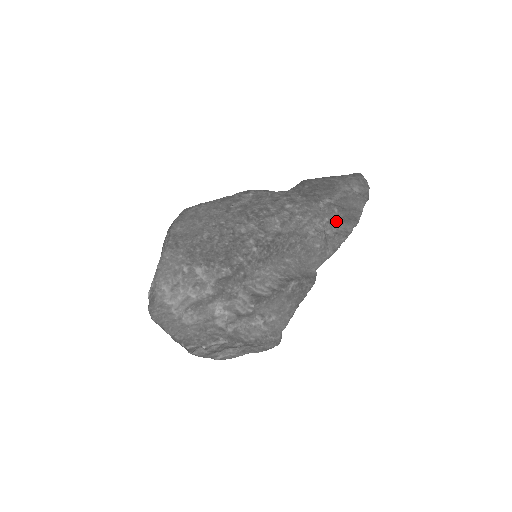
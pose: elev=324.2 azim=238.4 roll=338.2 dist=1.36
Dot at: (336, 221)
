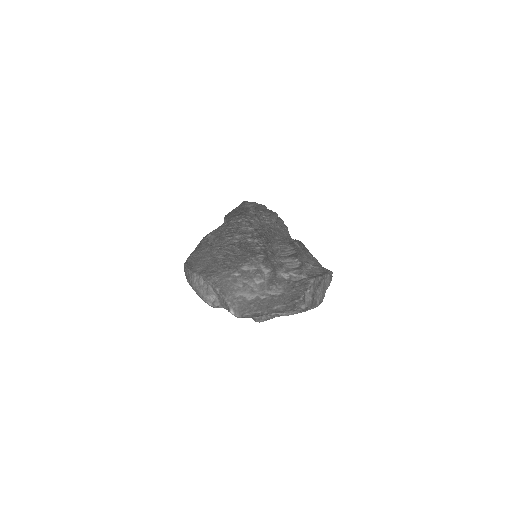
Dot at: (269, 215)
